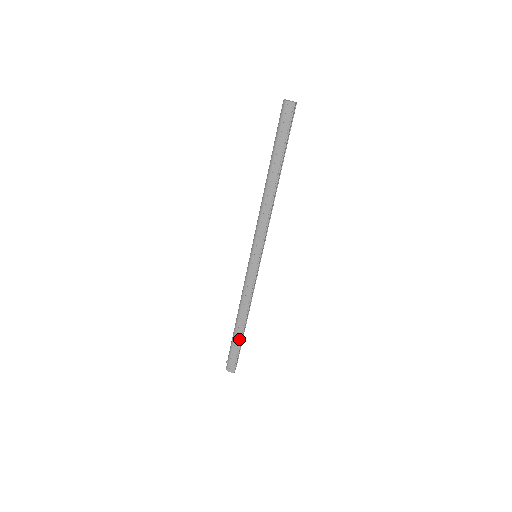
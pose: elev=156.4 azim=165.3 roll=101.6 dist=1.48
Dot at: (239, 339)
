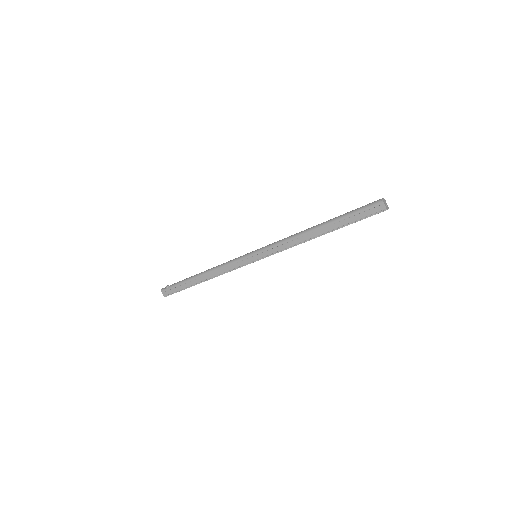
Dot at: (190, 285)
